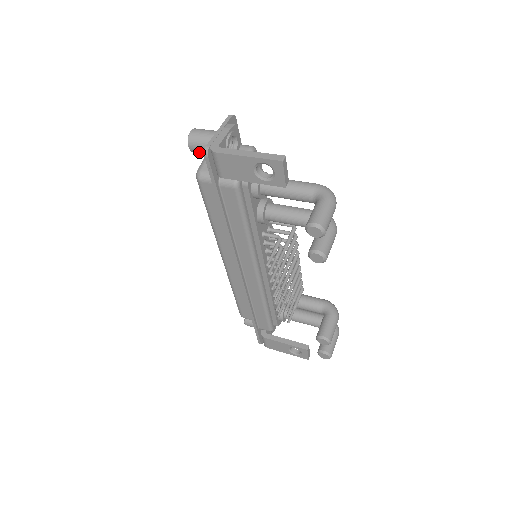
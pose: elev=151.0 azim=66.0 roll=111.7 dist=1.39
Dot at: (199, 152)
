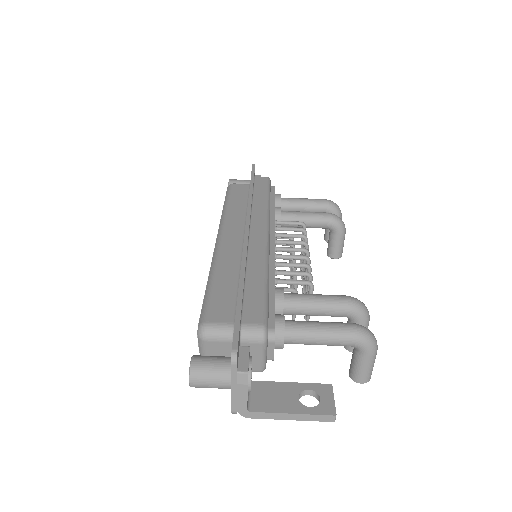
Dot at: occluded
